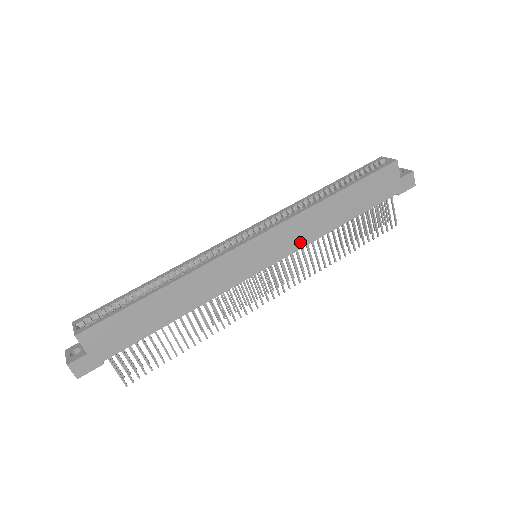
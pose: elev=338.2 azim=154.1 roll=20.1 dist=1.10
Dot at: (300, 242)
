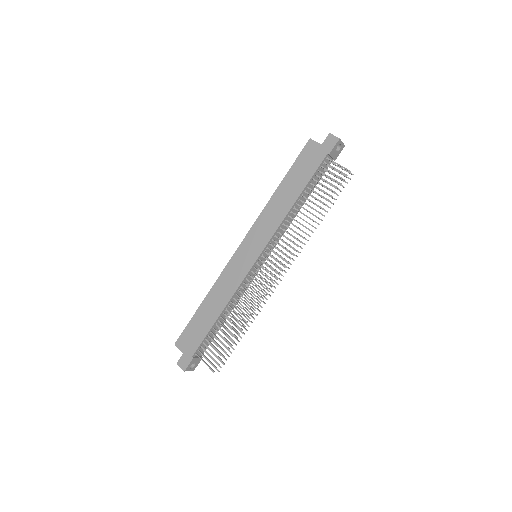
Dot at: (272, 229)
